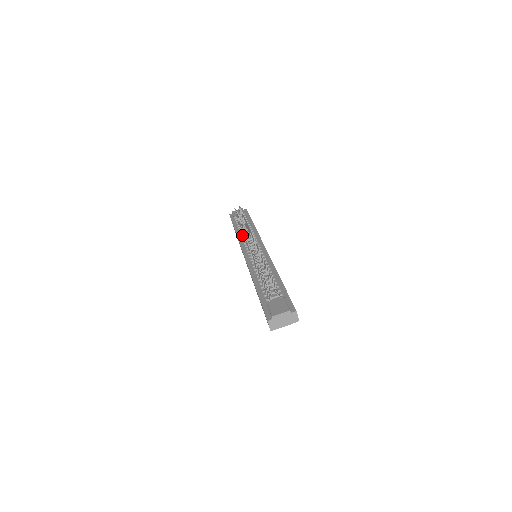
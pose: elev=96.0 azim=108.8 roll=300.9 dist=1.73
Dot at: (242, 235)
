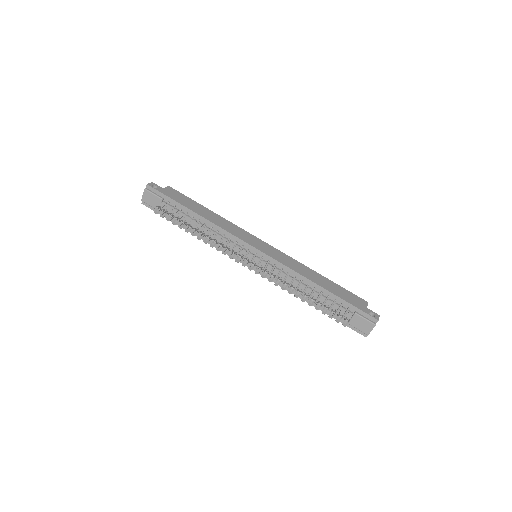
Dot at: occluded
